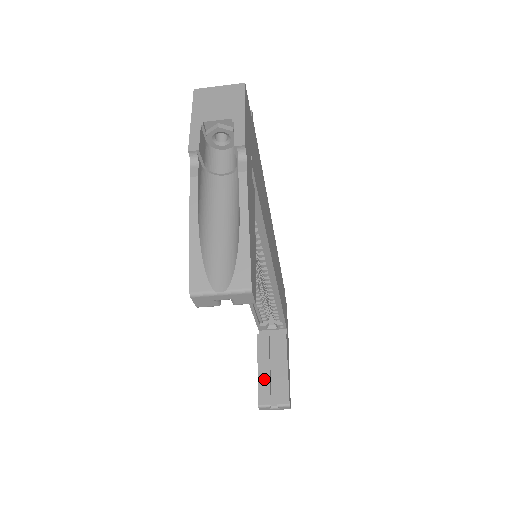
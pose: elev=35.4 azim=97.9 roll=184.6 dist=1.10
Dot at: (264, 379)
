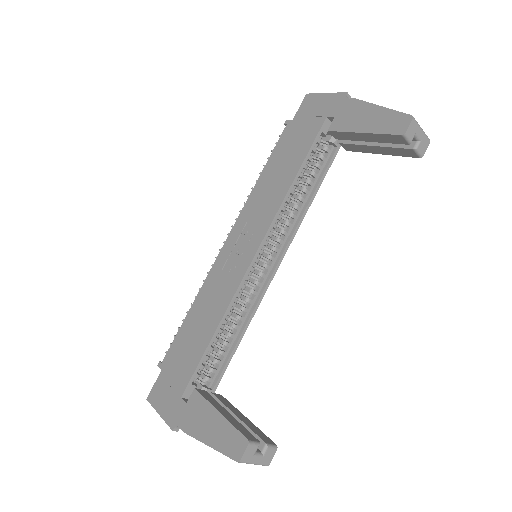
Dot at: (234, 421)
